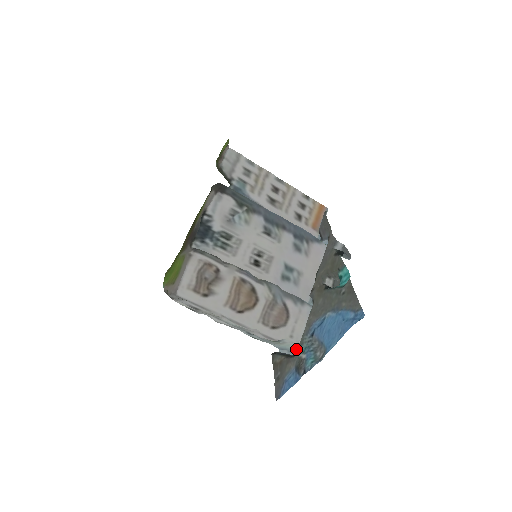
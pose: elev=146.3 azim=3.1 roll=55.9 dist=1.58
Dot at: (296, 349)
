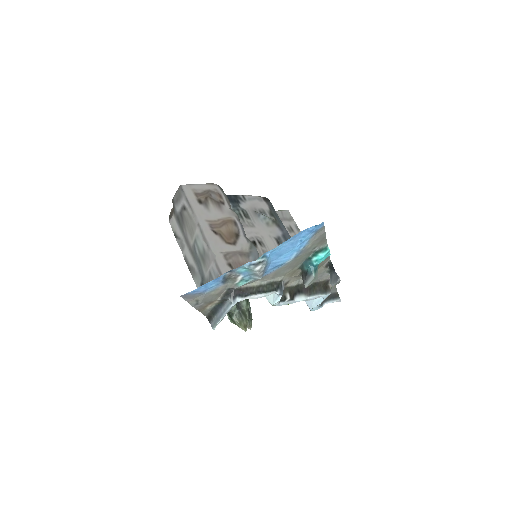
Dot at: (234, 305)
